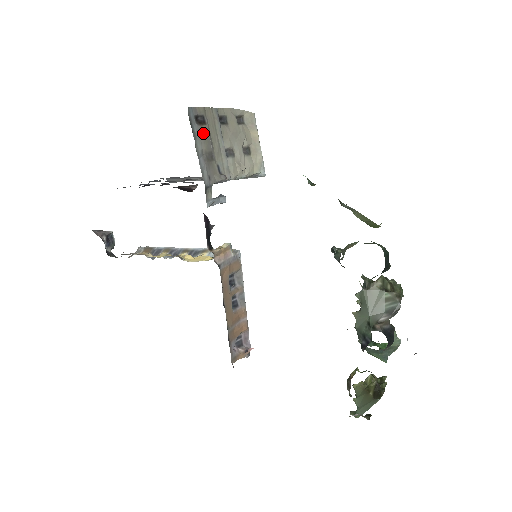
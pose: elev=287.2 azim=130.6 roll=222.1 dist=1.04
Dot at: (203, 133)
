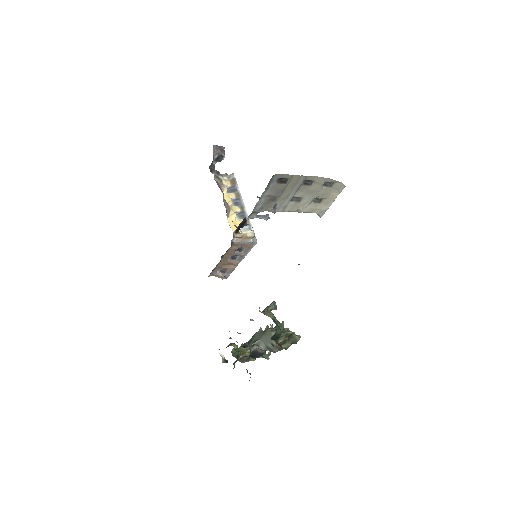
Dot at: (278, 187)
